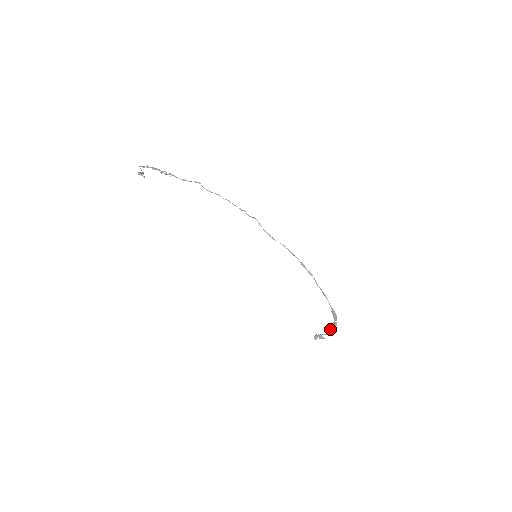
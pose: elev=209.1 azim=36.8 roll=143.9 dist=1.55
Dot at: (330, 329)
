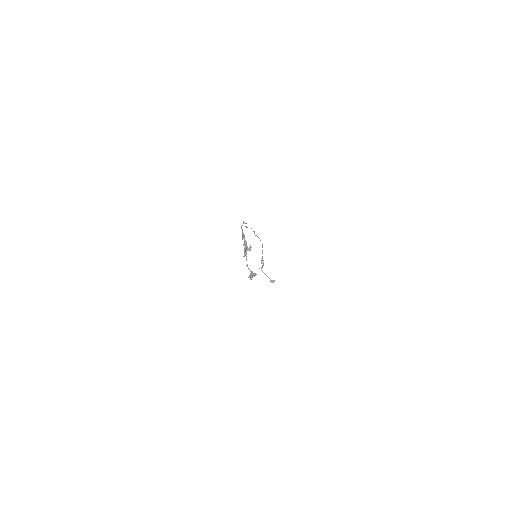
Dot at: (245, 254)
